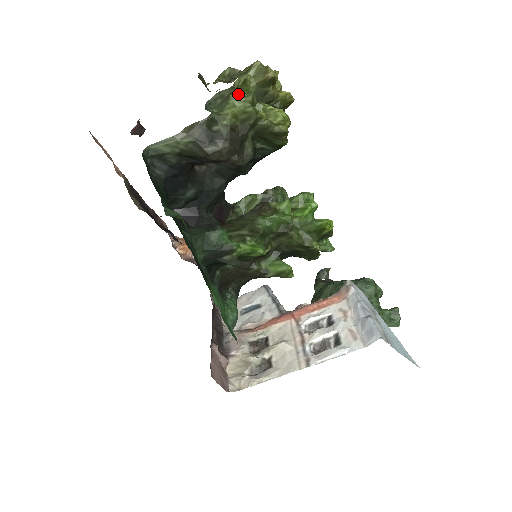
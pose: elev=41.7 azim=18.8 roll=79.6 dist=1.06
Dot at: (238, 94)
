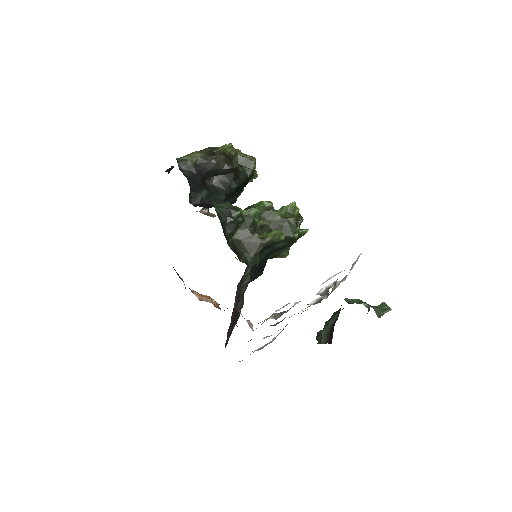
Dot at: (224, 145)
